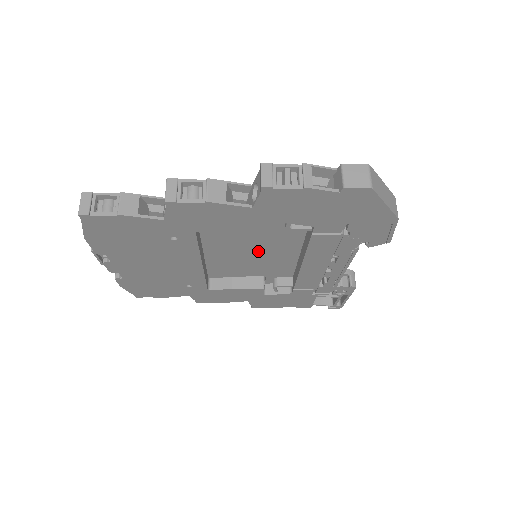
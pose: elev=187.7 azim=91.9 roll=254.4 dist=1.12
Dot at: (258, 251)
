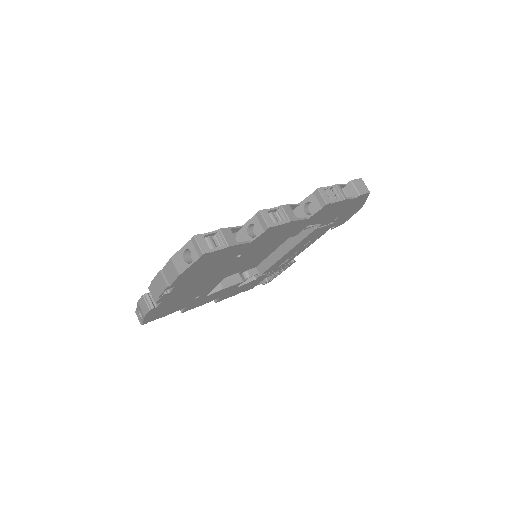
Dot at: (258, 252)
